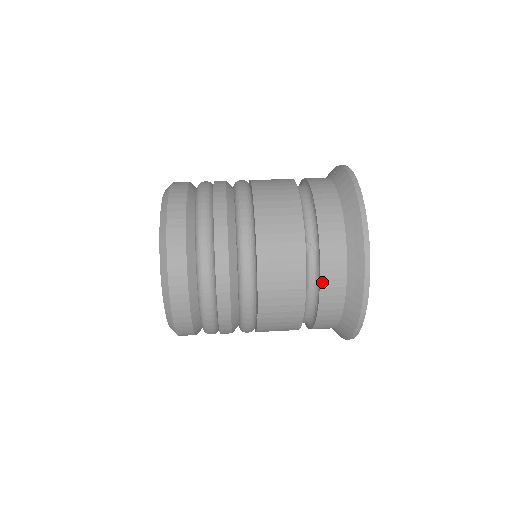
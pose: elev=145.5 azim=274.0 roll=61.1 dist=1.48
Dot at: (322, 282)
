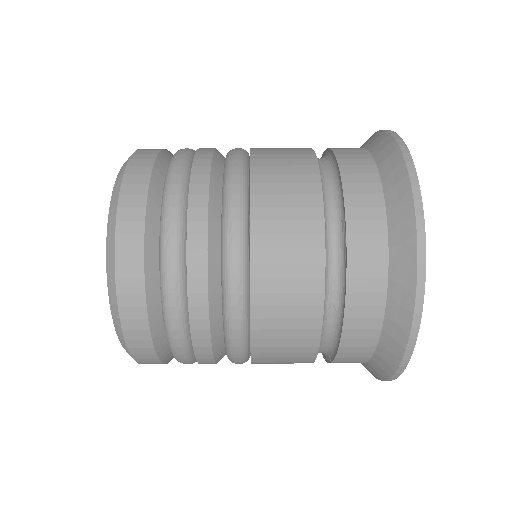
Dot at: (341, 349)
